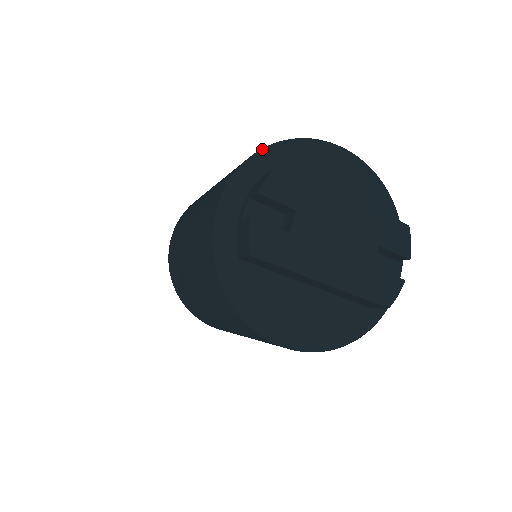
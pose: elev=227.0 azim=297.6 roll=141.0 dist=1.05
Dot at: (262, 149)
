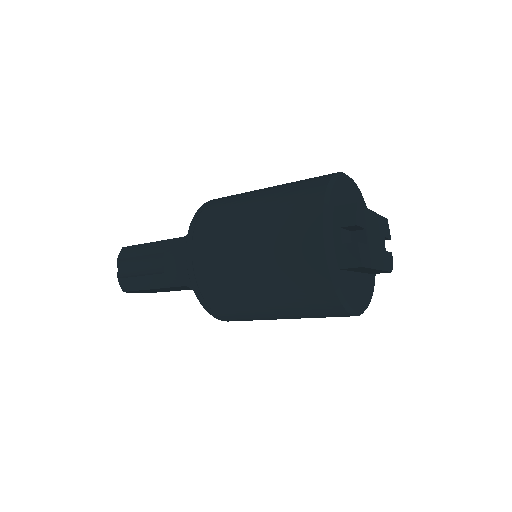
Dot at: (327, 189)
